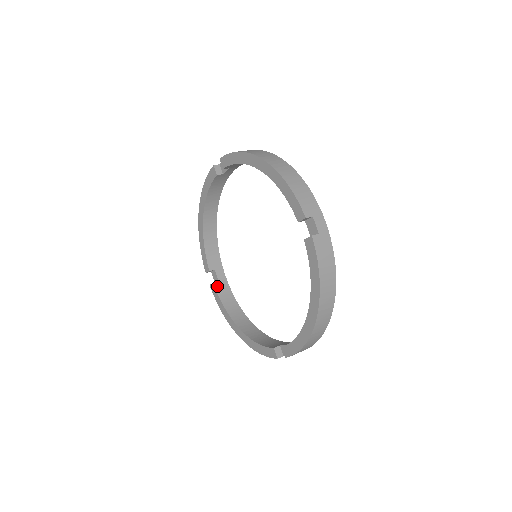
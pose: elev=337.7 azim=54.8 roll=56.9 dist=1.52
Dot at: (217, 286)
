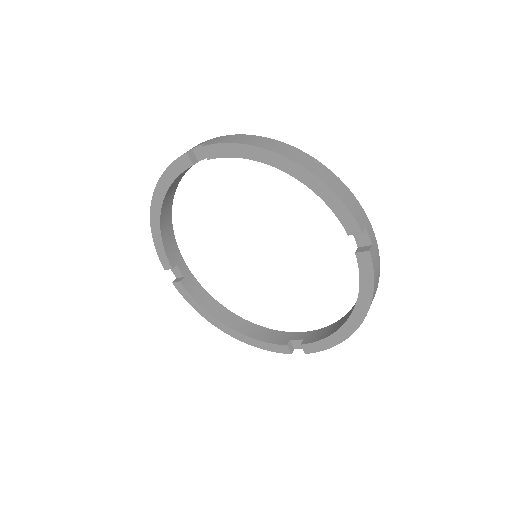
Dot at: (184, 283)
